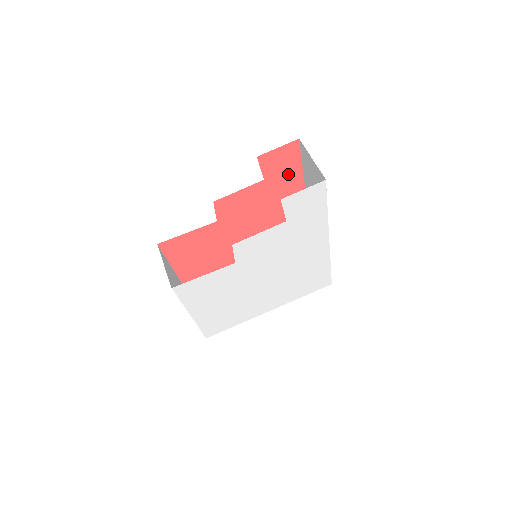
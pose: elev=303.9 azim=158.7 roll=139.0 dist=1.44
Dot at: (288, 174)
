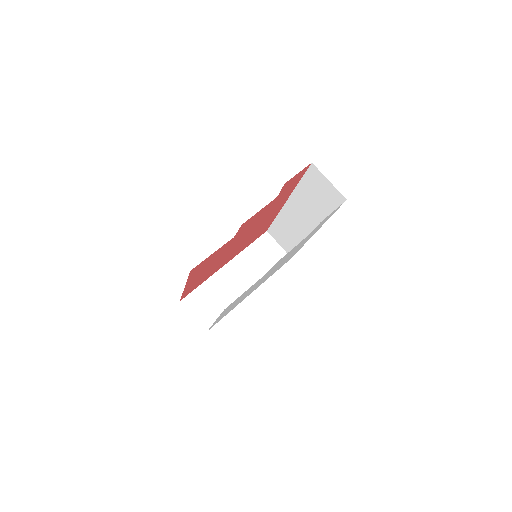
Dot at: (290, 187)
